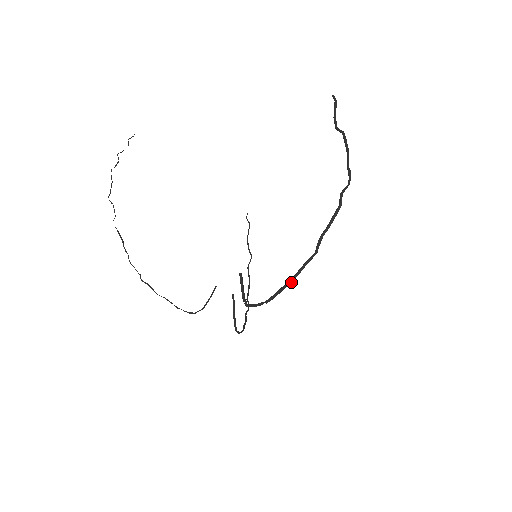
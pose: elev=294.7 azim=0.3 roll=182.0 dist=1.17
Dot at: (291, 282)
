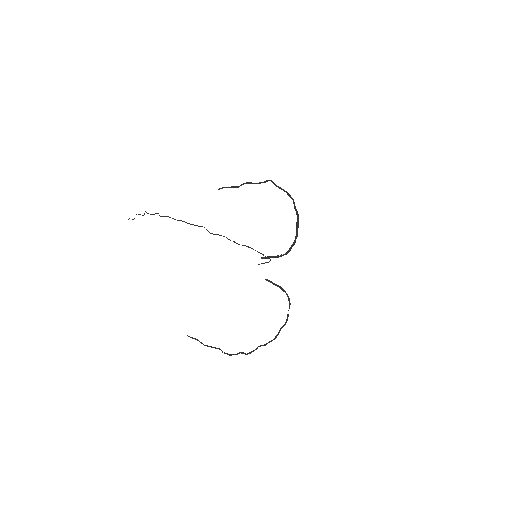
Dot at: (298, 215)
